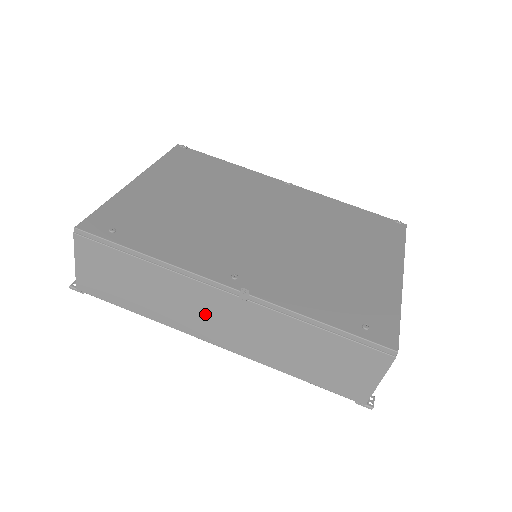
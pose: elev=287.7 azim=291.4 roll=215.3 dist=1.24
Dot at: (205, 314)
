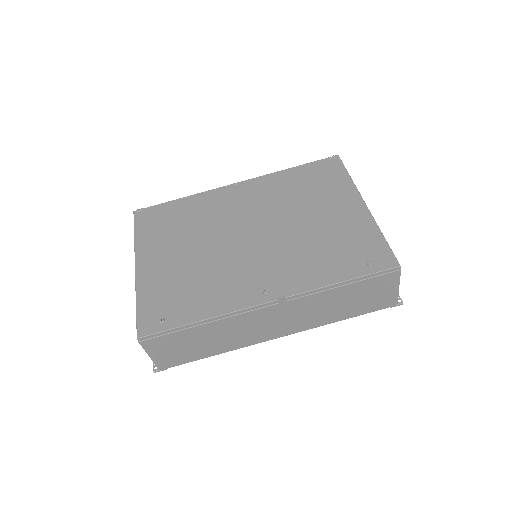
Dot at: (261, 326)
